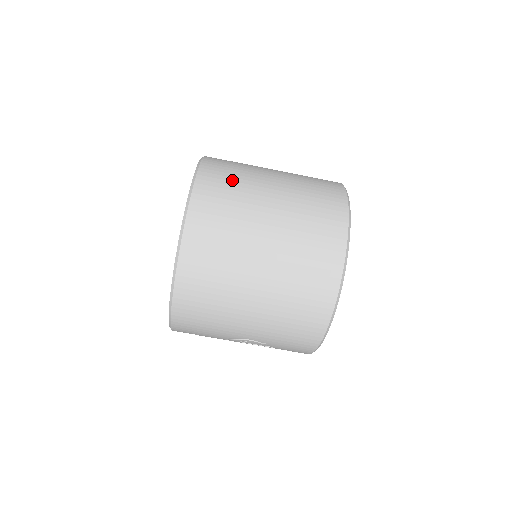
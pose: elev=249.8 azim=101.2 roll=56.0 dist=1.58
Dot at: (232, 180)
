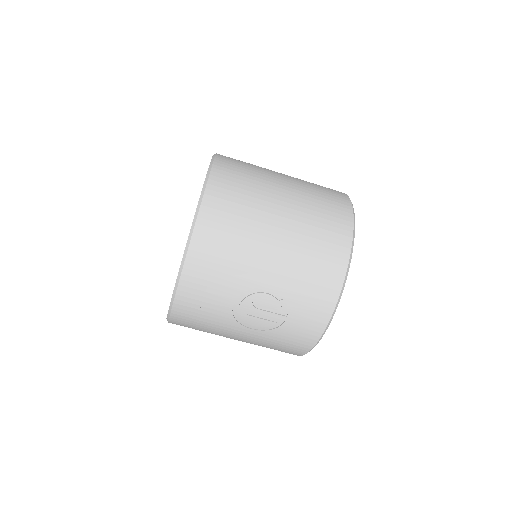
Dot at: occluded
